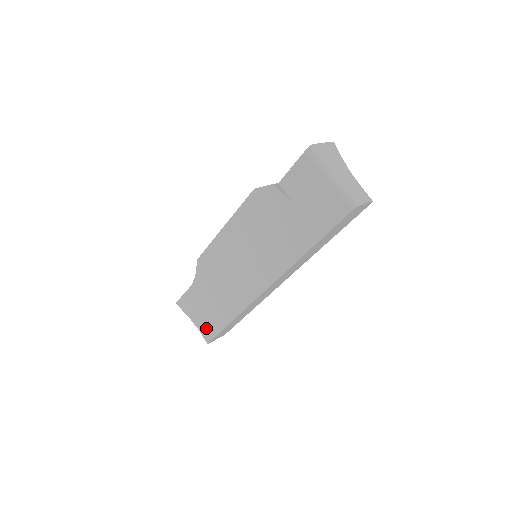
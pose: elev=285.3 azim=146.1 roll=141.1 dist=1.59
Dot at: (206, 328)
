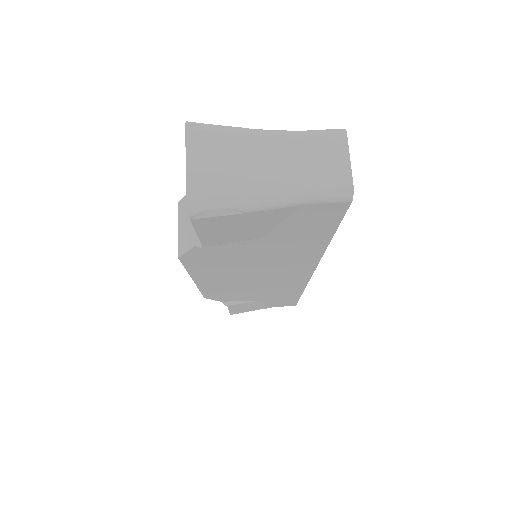
Dot at: occluded
